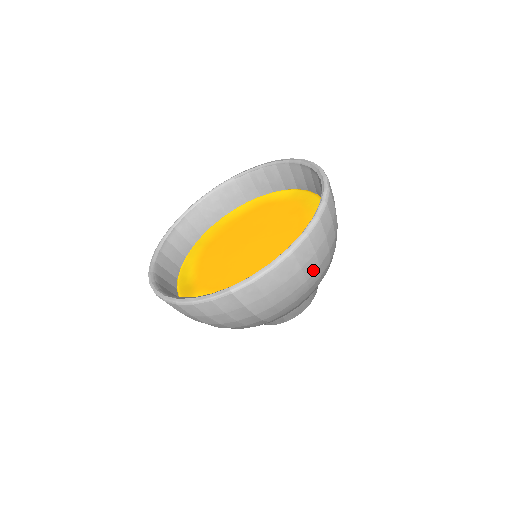
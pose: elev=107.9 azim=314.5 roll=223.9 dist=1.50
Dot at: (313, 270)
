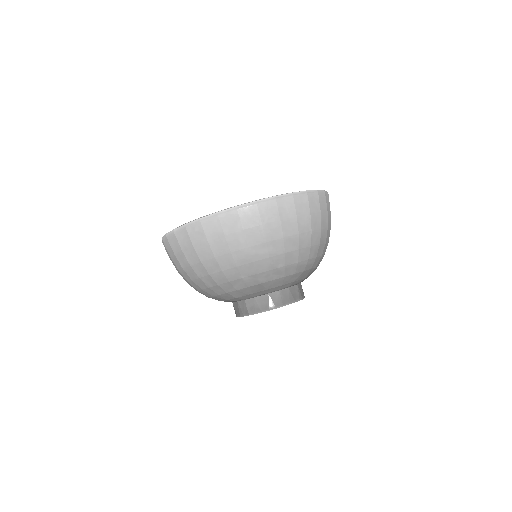
Dot at: (258, 241)
